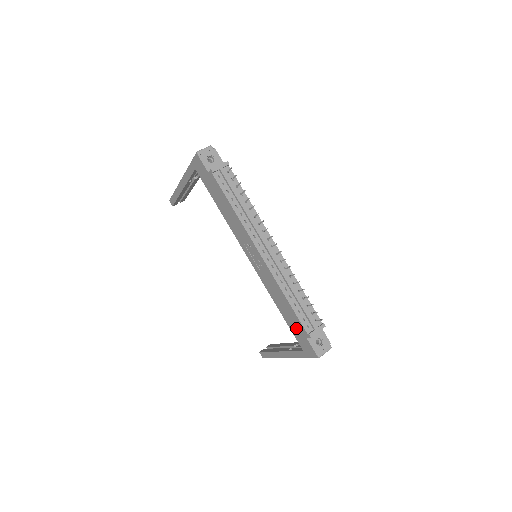
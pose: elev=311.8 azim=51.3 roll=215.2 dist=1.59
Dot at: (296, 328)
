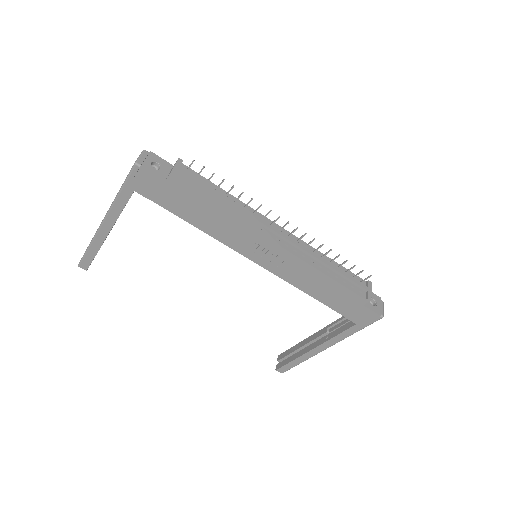
Dot at: (345, 303)
